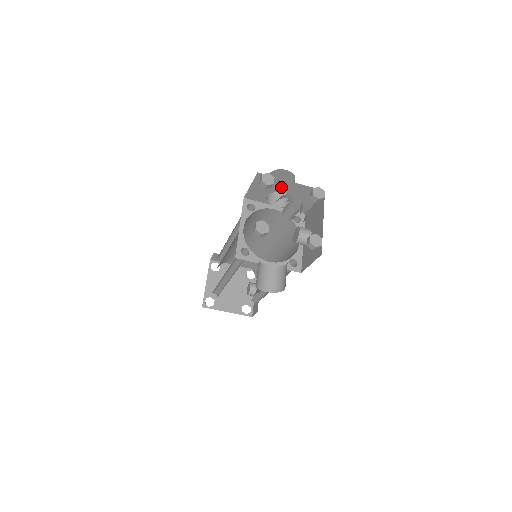
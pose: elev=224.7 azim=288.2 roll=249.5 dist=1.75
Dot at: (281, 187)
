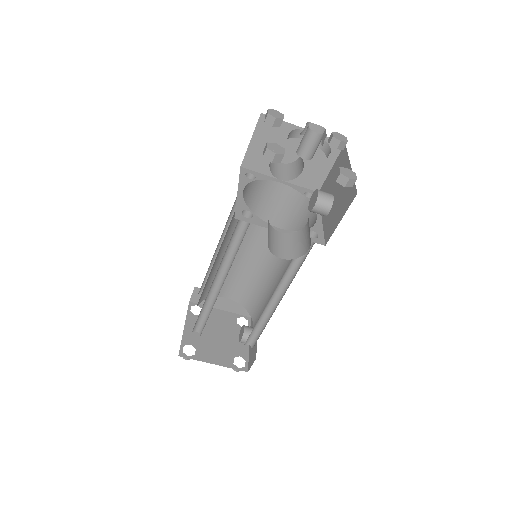
Dot at: (290, 141)
